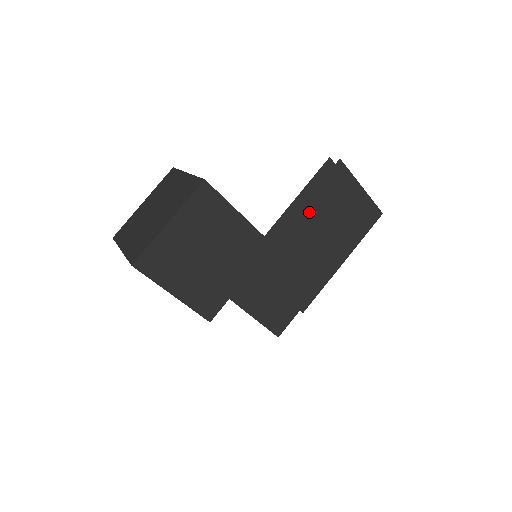
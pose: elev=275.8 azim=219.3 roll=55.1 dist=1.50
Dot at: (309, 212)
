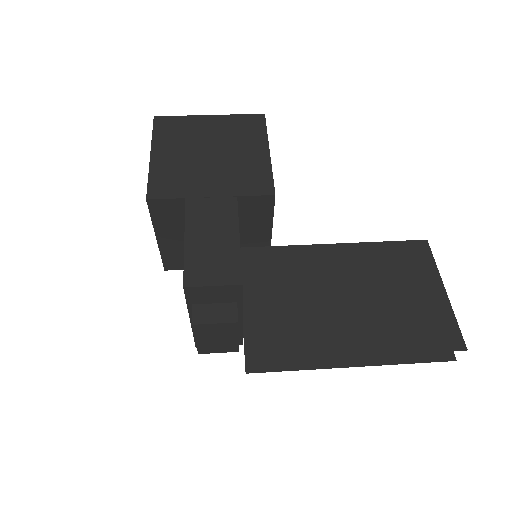
Dot at: (351, 257)
